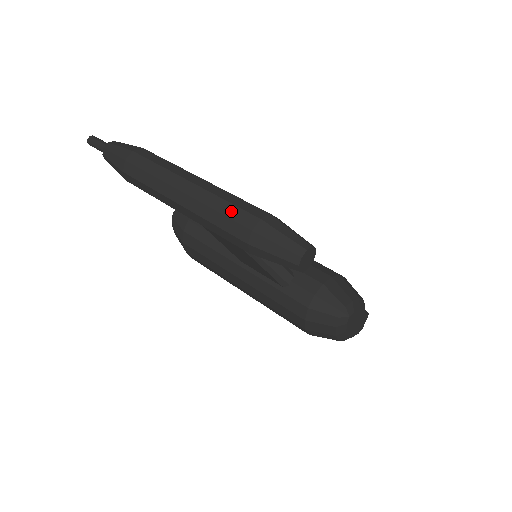
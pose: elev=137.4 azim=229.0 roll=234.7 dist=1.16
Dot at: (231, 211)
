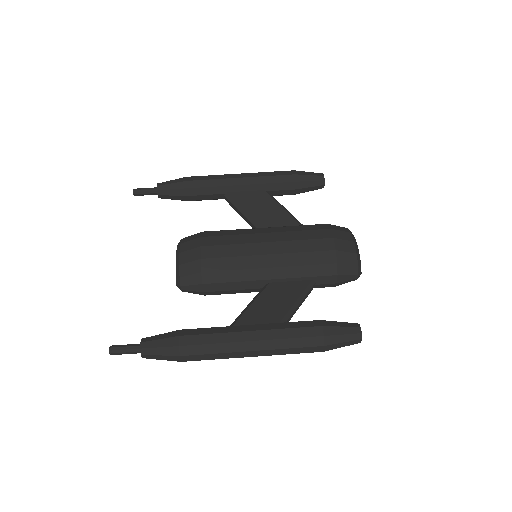
Dot at: (300, 351)
